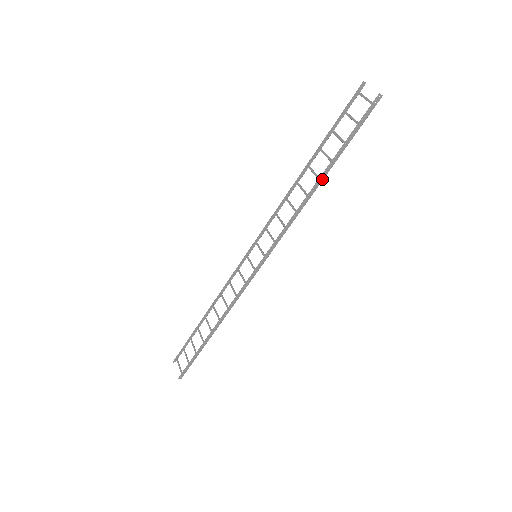
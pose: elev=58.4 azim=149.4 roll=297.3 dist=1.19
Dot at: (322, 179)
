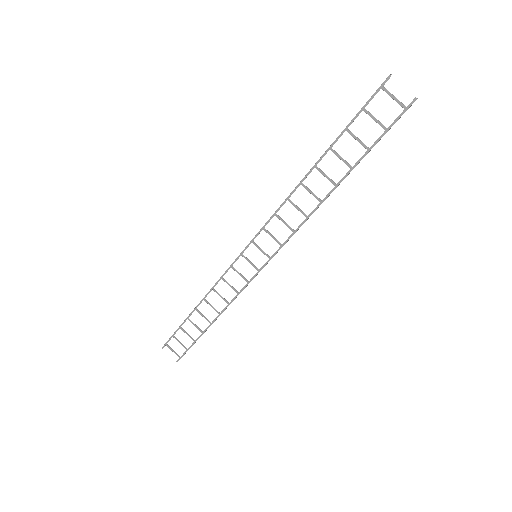
Dot at: (338, 185)
